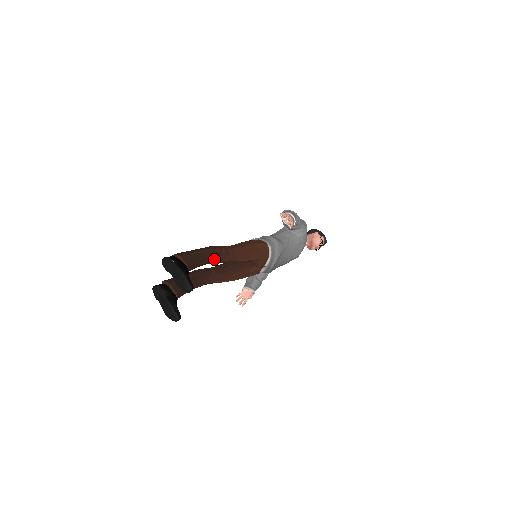
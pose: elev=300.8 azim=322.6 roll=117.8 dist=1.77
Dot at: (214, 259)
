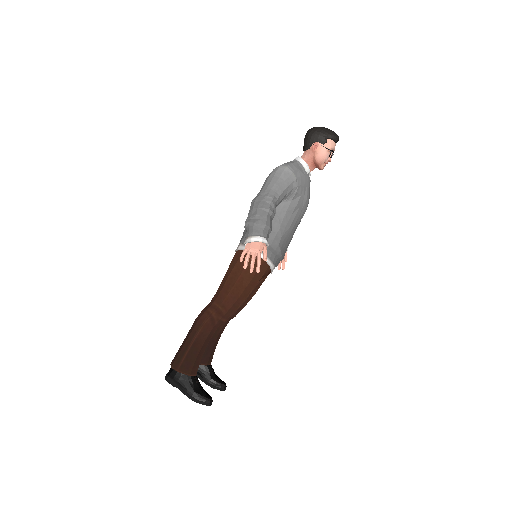
Dot at: (211, 334)
